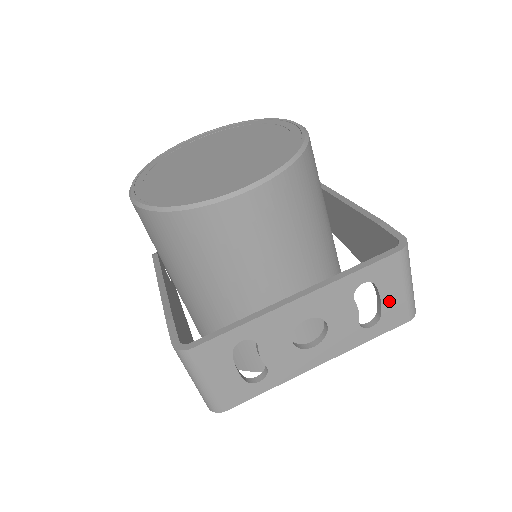
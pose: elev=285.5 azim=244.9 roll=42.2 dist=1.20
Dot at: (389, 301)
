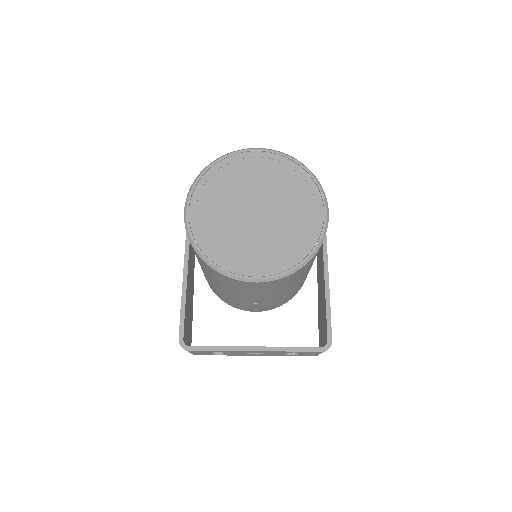
Dot at: (306, 354)
